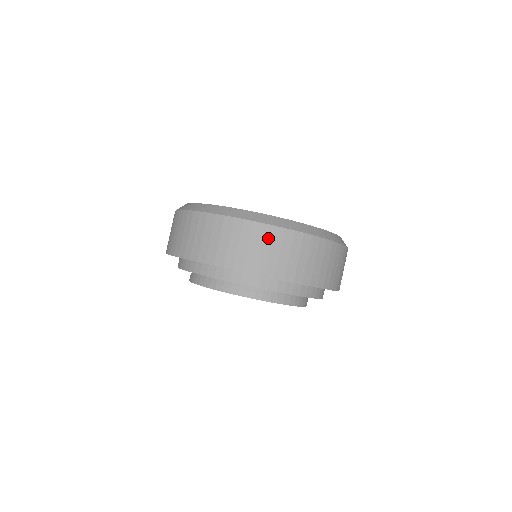
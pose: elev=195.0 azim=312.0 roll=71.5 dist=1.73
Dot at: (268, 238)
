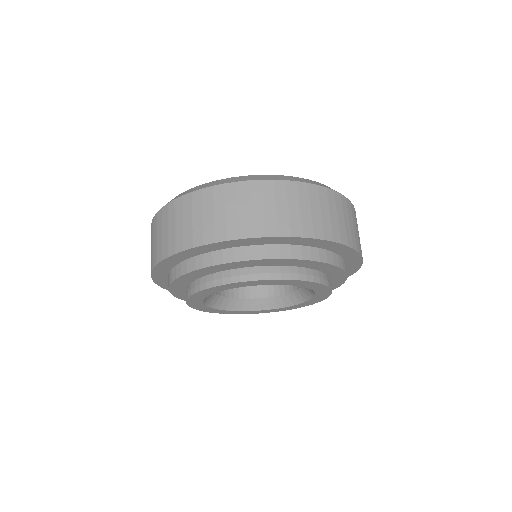
Dot at: (209, 201)
